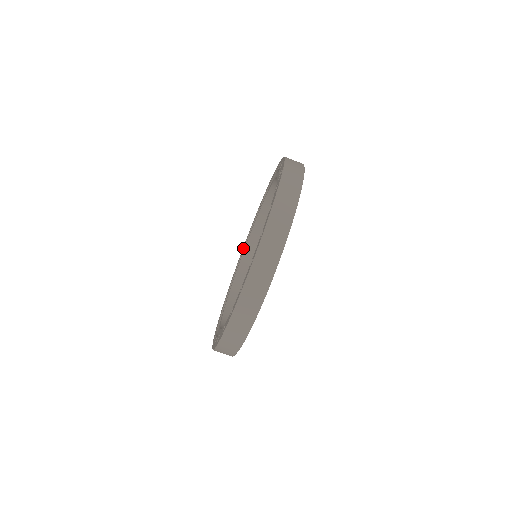
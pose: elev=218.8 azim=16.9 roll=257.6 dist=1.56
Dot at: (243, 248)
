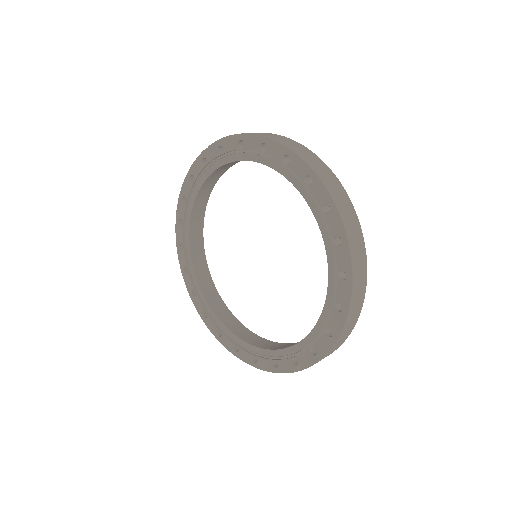
Dot at: (221, 332)
